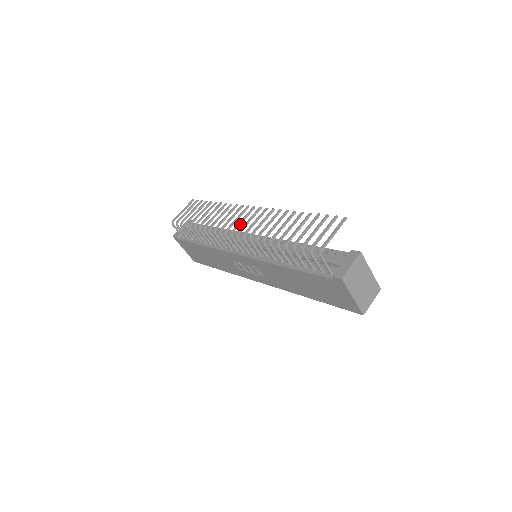
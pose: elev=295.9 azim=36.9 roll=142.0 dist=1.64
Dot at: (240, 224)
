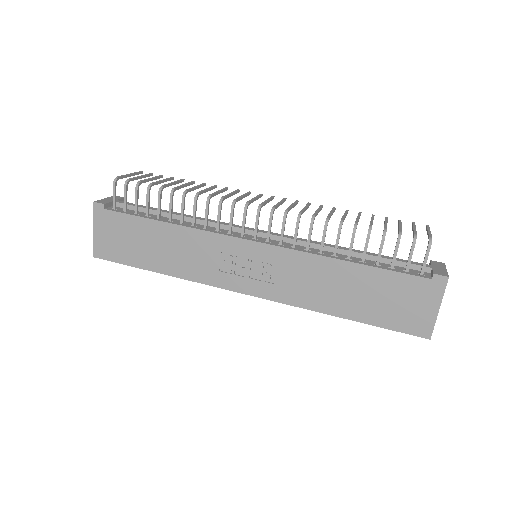
Dot at: (266, 203)
